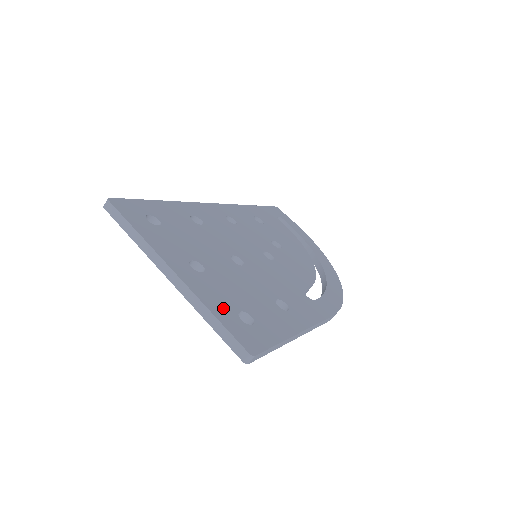
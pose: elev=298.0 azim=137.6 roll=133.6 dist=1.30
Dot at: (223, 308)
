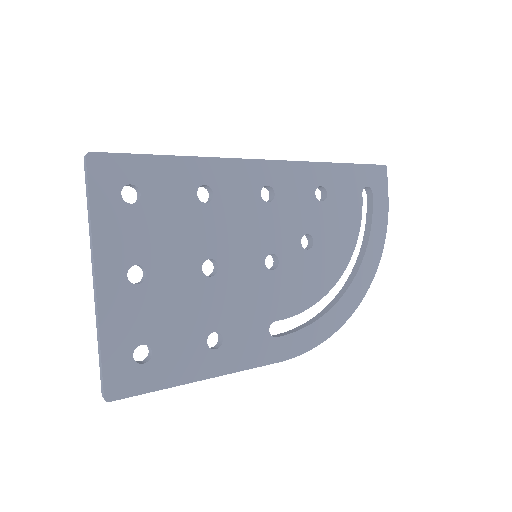
Dot at: (121, 338)
